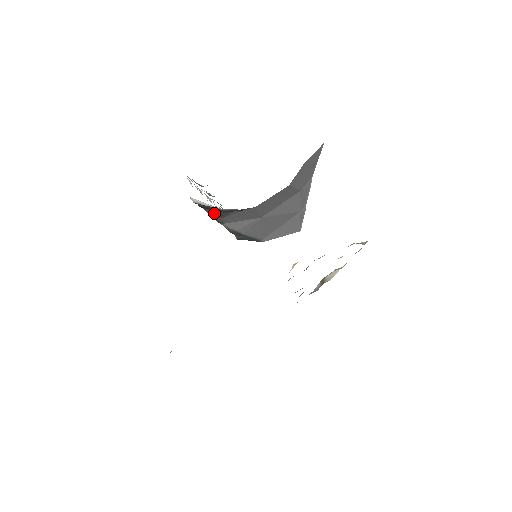
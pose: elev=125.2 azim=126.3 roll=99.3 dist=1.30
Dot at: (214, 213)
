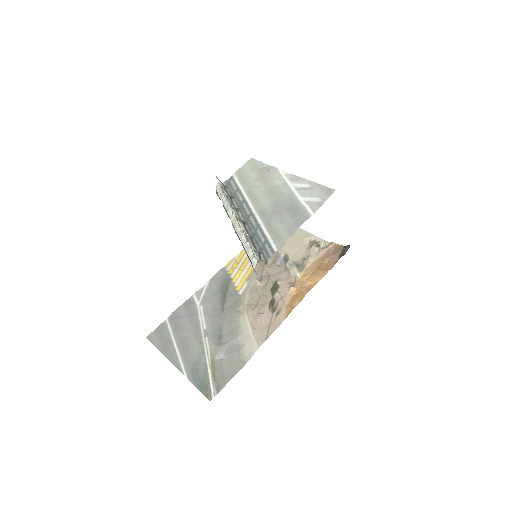
Dot at: occluded
